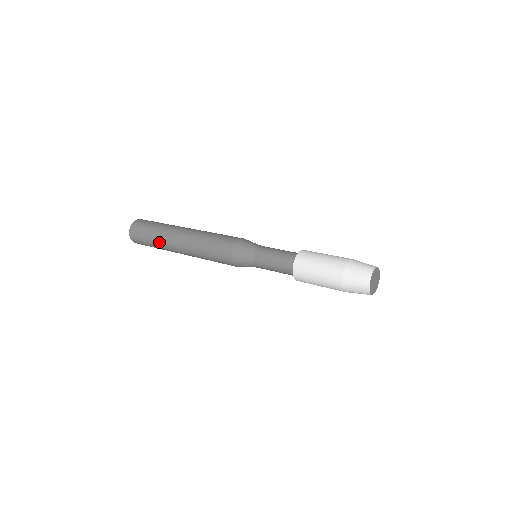
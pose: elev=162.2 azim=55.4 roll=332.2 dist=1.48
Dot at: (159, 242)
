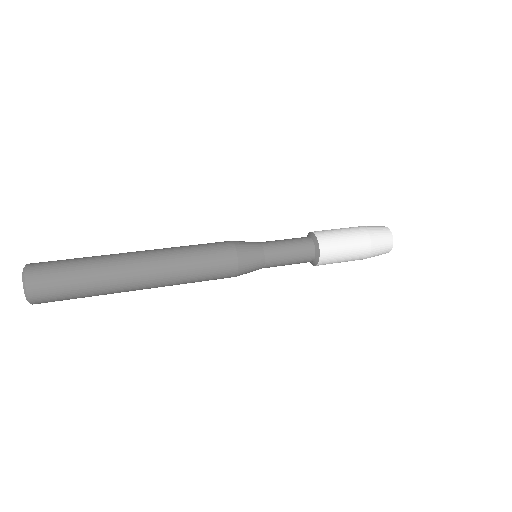
Dot at: (102, 287)
